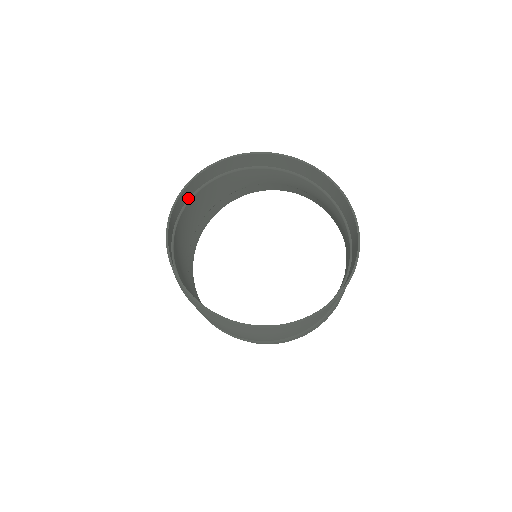
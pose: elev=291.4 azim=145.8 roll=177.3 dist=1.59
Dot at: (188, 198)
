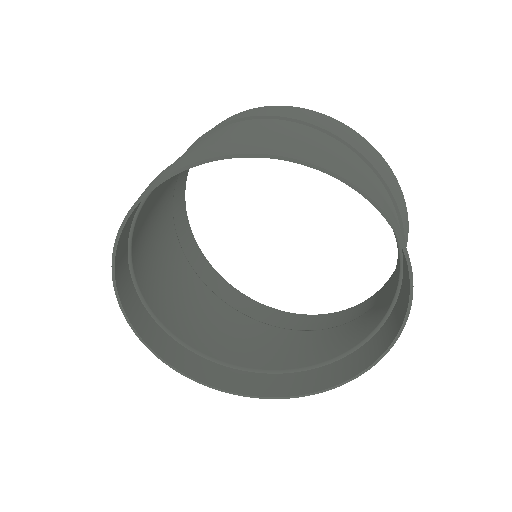
Dot at: occluded
